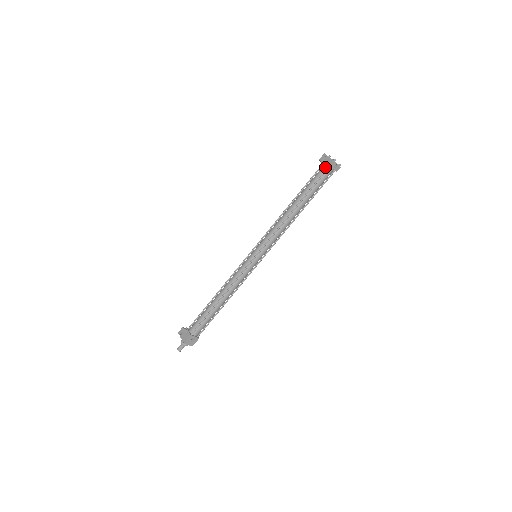
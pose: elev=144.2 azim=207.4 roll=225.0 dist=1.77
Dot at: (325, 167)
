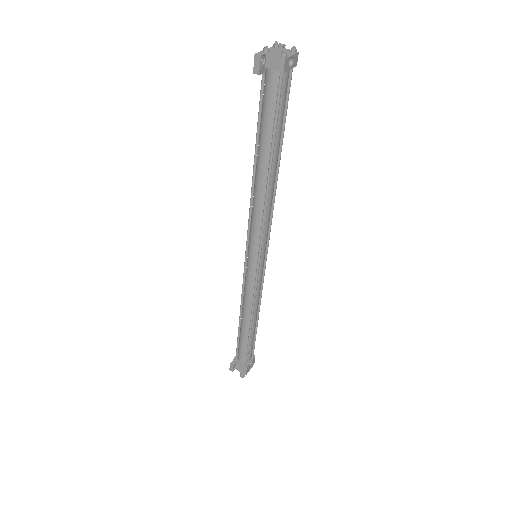
Dot at: (273, 78)
